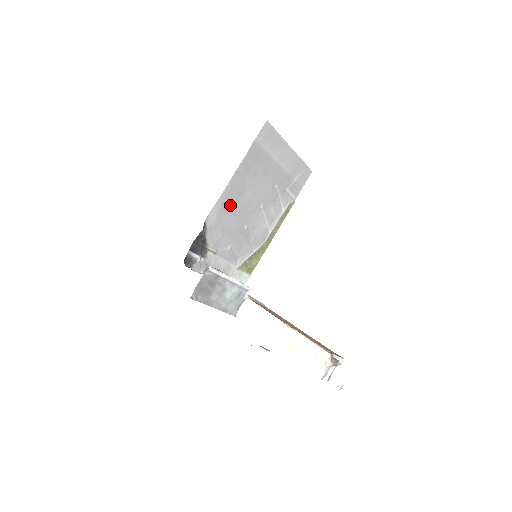
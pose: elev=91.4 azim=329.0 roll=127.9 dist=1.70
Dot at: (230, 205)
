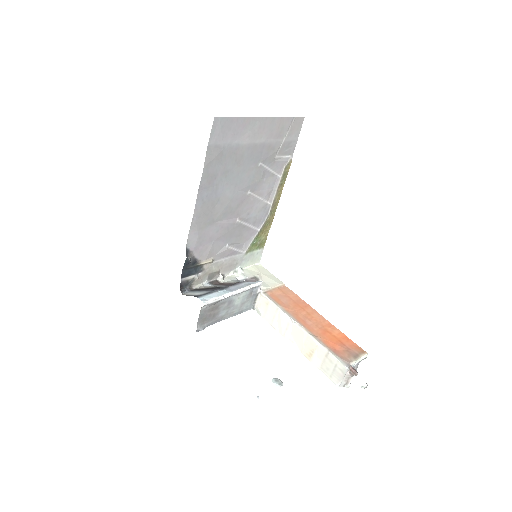
Dot at: (208, 218)
